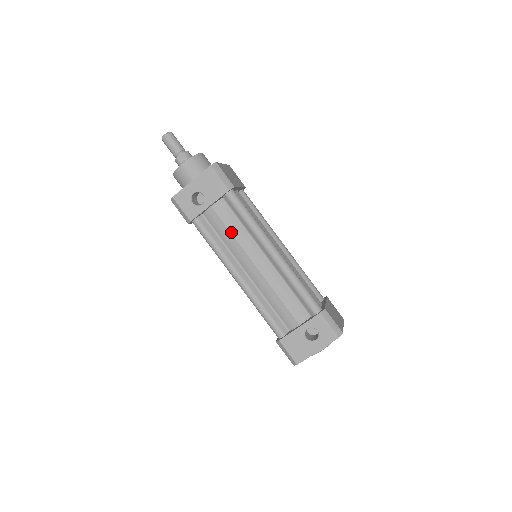
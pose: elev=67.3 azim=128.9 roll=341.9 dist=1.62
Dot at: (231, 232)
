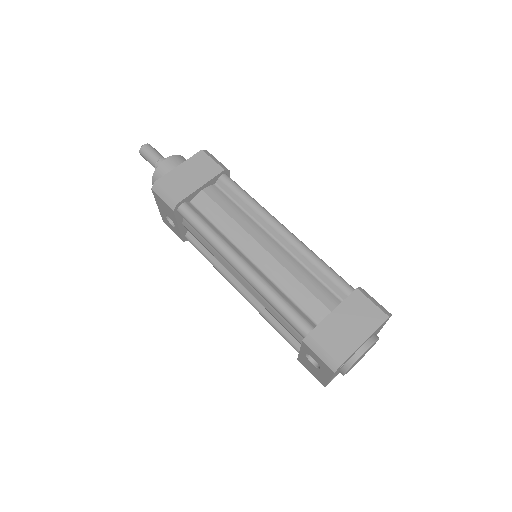
Dot at: (206, 248)
